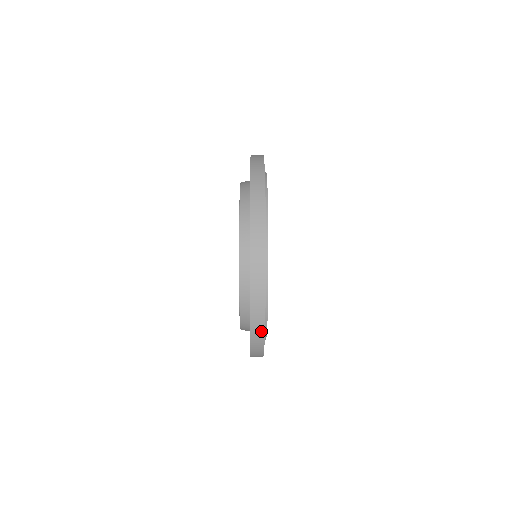
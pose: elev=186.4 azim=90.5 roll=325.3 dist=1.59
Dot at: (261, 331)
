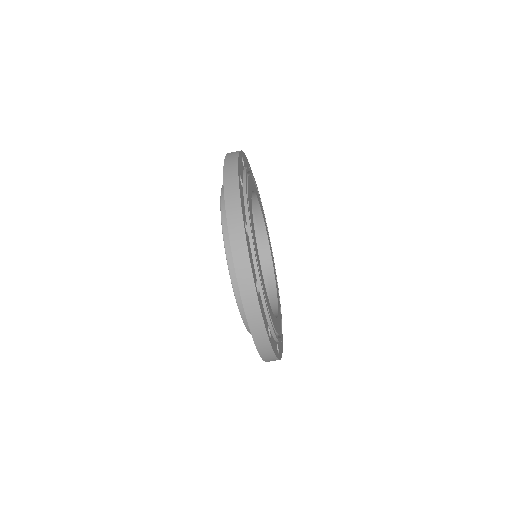
Dot at: (262, 331)
